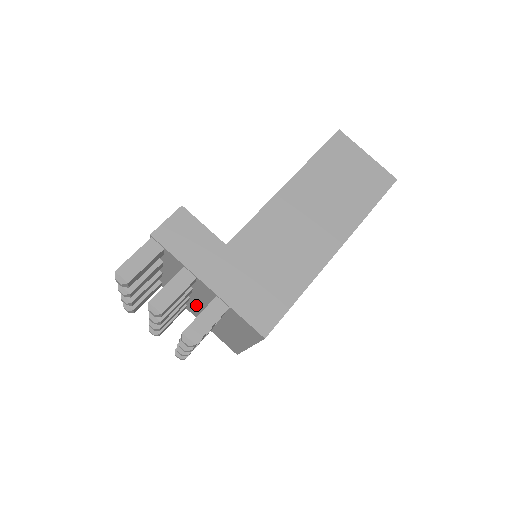
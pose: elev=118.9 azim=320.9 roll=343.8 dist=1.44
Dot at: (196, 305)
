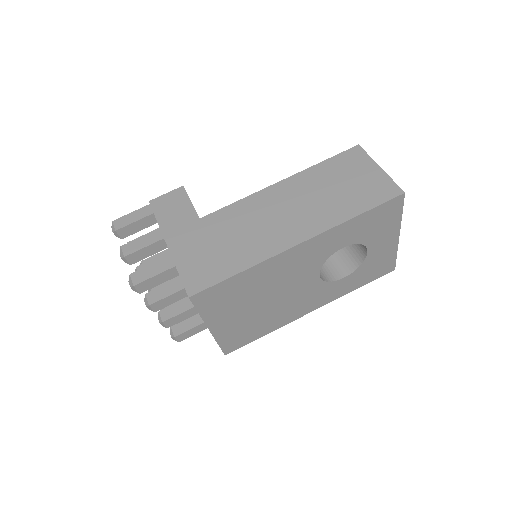
Dot at: occluded
